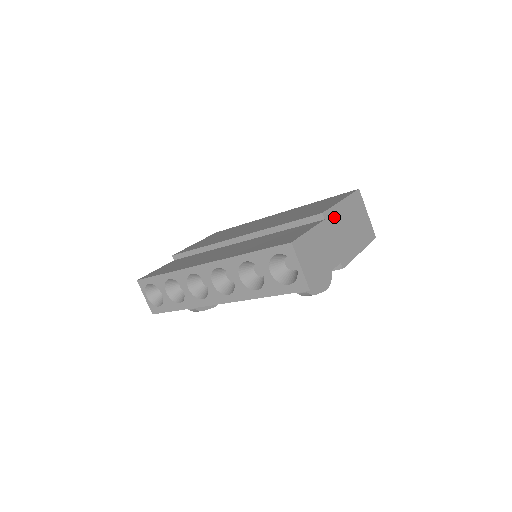
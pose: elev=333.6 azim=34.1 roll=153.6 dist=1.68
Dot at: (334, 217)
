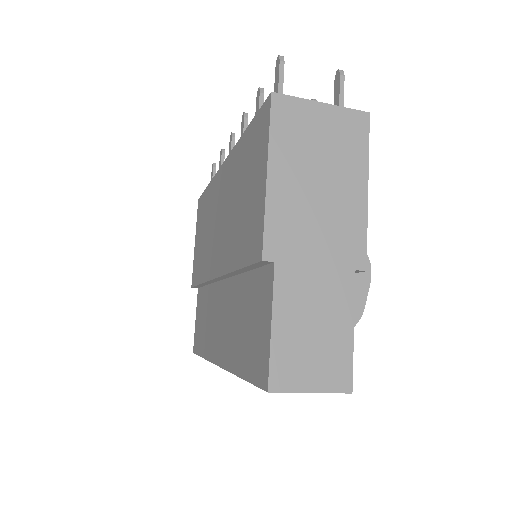
Dot at: (283, 227)
